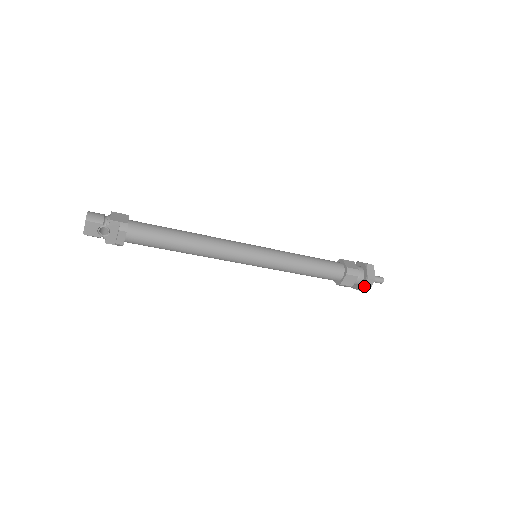
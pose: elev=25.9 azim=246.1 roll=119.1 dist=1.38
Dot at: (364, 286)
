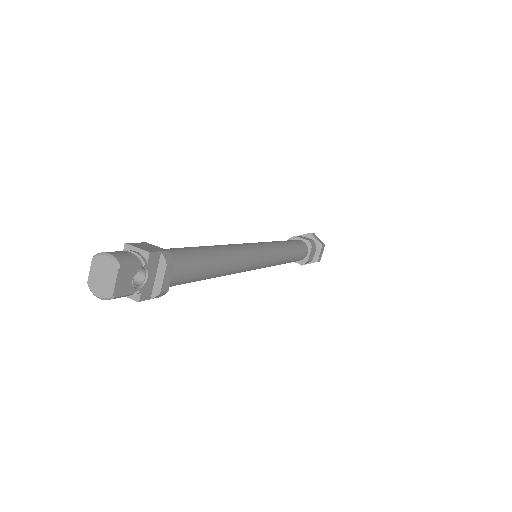
Dot at: (319, 255)
